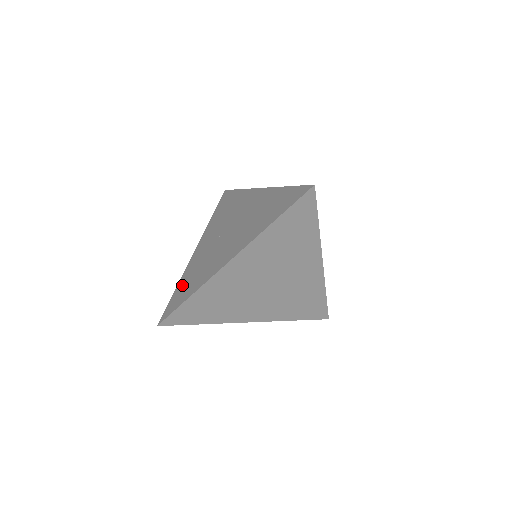
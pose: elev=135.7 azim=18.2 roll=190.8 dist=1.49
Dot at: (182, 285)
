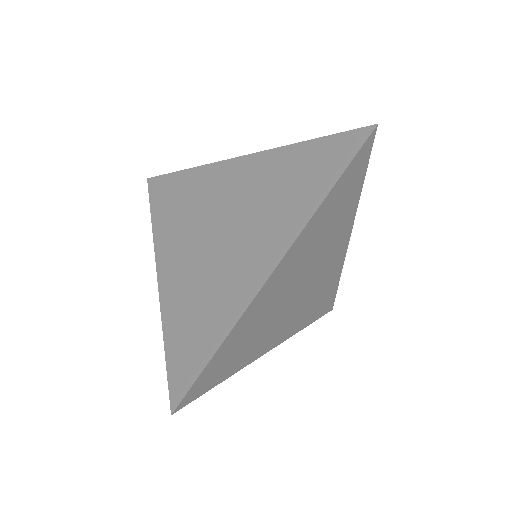
Dot at: (177, 334)
